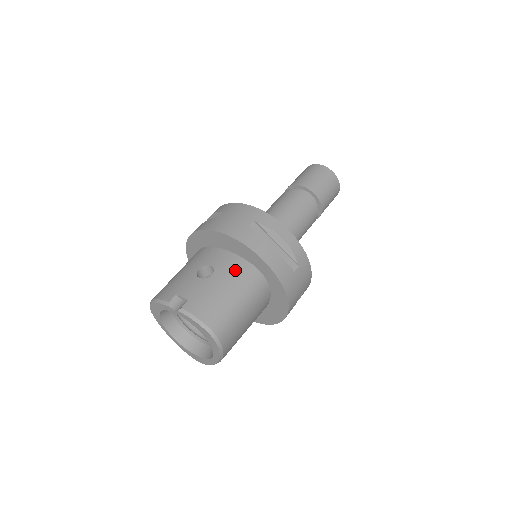
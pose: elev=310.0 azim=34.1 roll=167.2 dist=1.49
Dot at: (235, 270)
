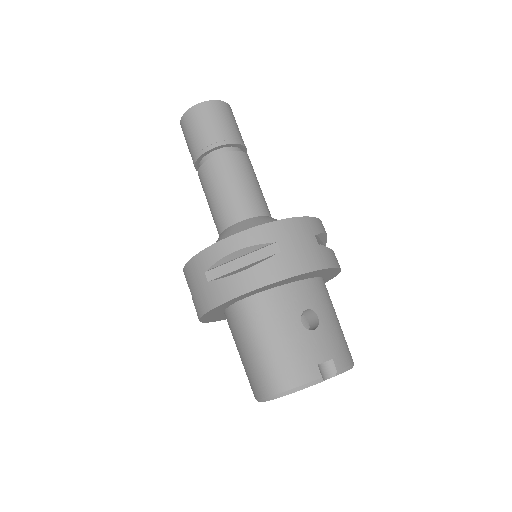
Dot at: (322, 295)
